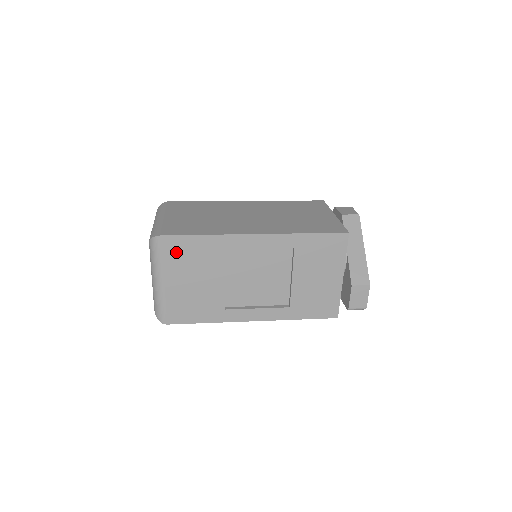
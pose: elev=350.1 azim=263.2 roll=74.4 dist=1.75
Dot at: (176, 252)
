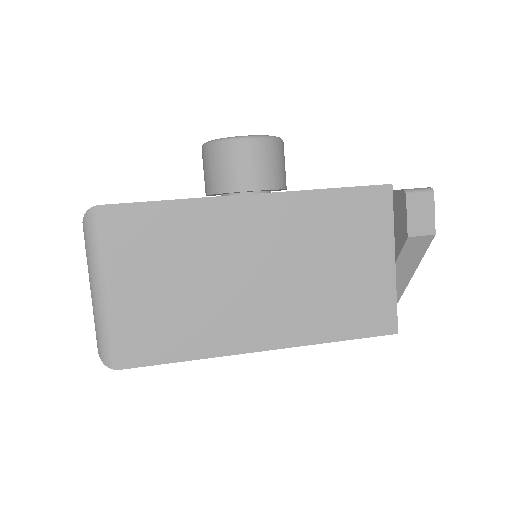
Dot at: occluded
